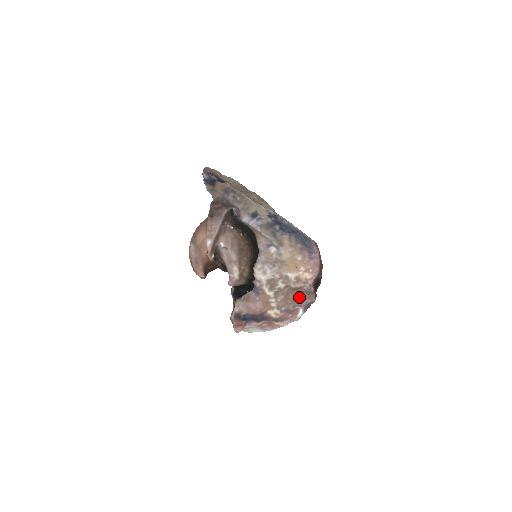
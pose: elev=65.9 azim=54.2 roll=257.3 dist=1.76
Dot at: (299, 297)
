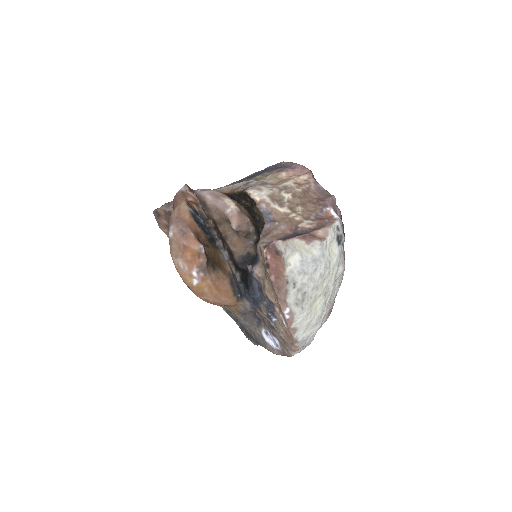
Dot at: (317, 201)
